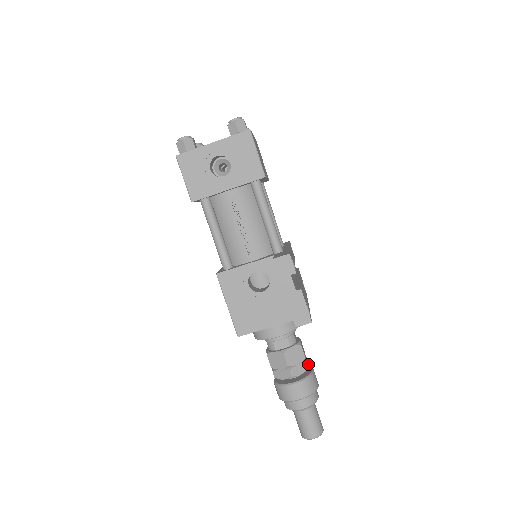
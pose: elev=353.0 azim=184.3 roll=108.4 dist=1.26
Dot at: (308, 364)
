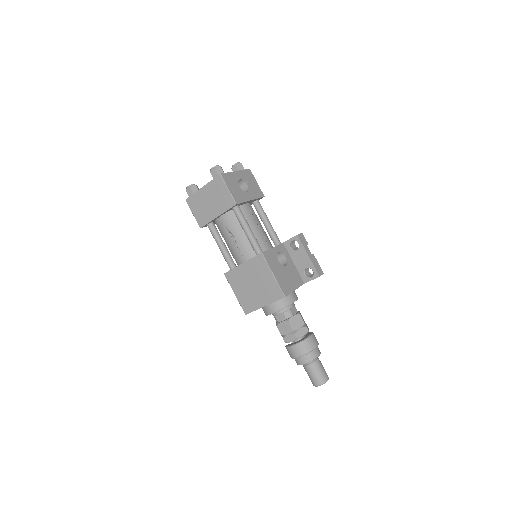
Dot at: occluded
